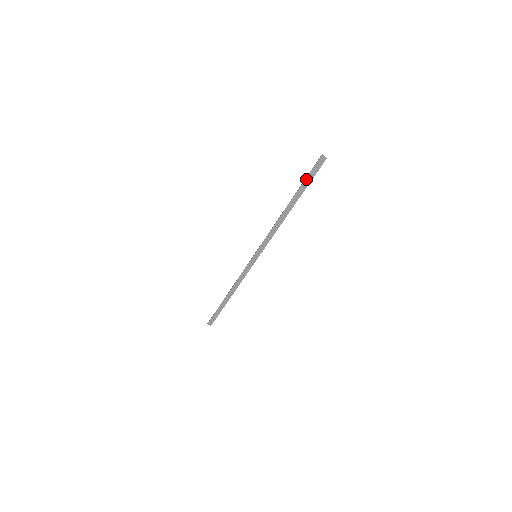
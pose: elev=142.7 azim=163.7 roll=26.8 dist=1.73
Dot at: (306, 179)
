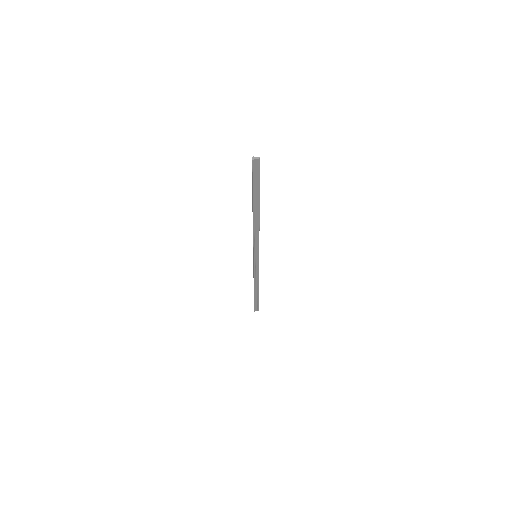
Dot at: (253, 185)
